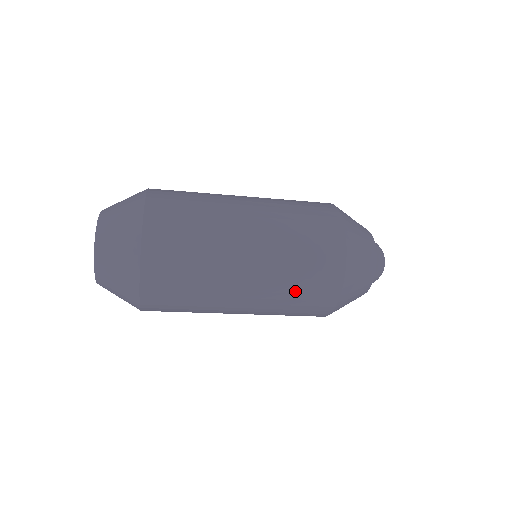
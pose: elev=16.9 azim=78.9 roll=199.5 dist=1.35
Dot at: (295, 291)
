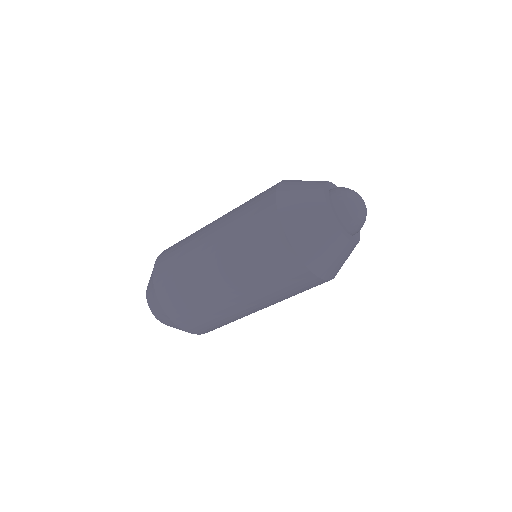
Dot at: (281, 292)
